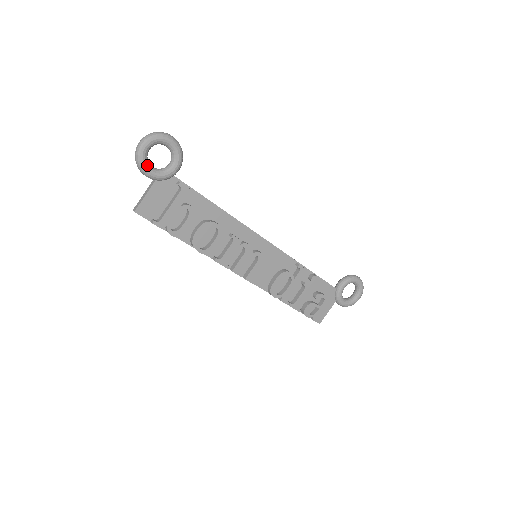
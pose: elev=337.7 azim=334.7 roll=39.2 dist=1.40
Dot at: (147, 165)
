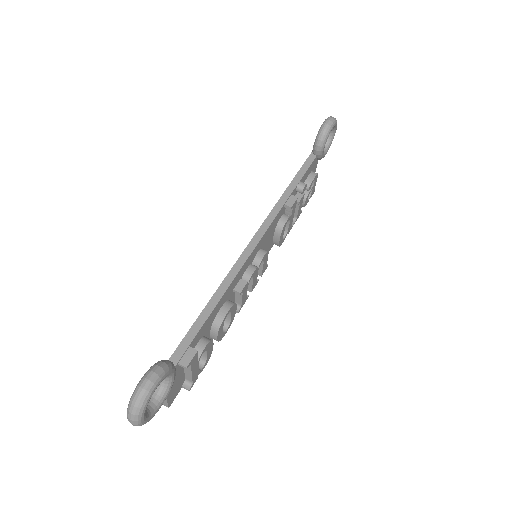
Dot at: (155, 411)
